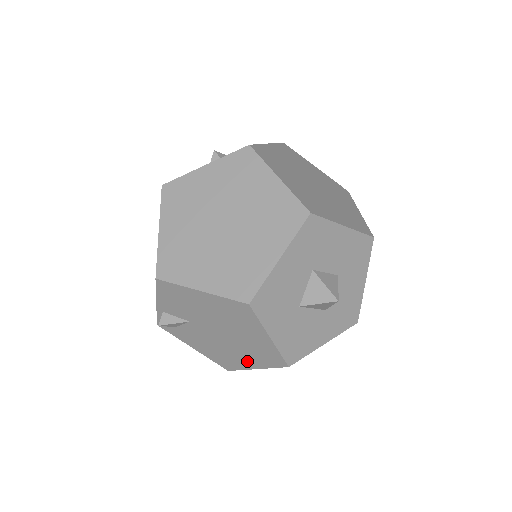
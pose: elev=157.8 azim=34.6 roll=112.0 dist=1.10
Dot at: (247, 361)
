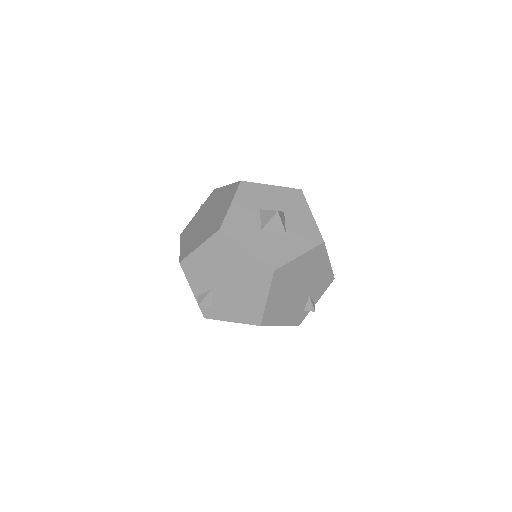
Dot at: (258, 296)
